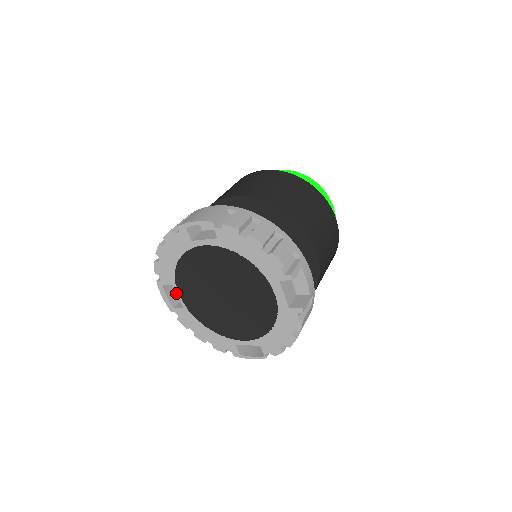
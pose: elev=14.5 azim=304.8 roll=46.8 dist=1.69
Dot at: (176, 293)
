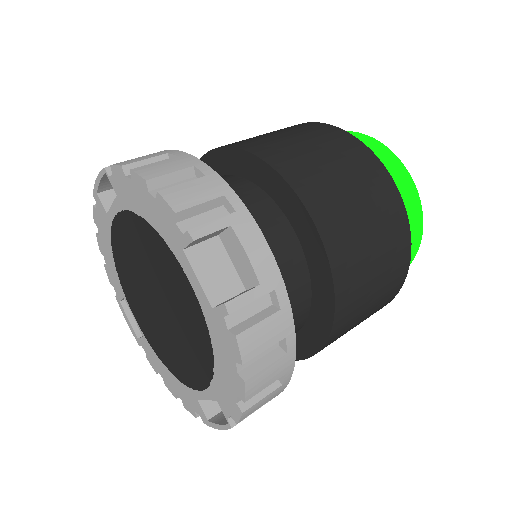
Dot at: occluded
